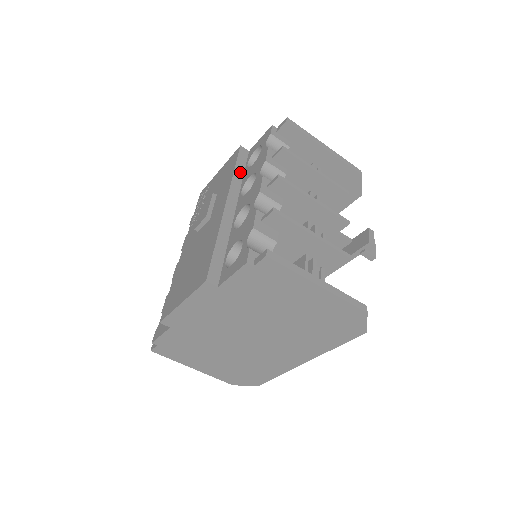
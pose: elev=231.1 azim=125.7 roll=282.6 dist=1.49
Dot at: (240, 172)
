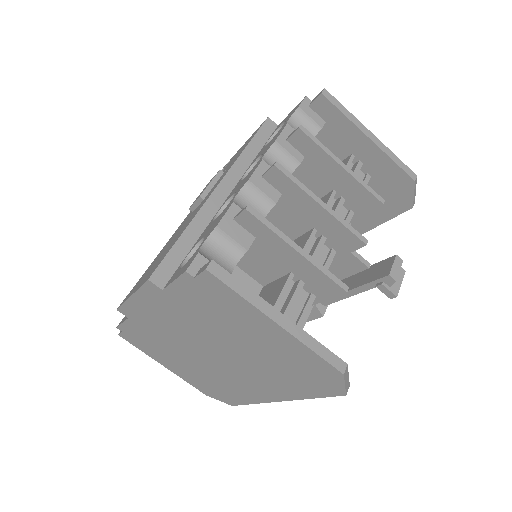
Dot at: (254, 150)
